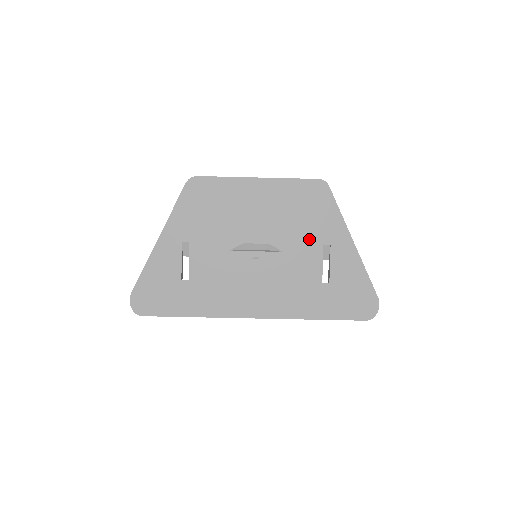
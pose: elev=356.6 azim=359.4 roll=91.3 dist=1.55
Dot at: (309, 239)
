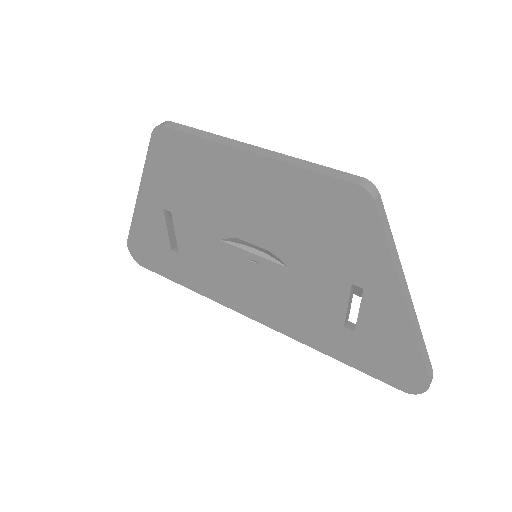
Dot at: (329, 268)
